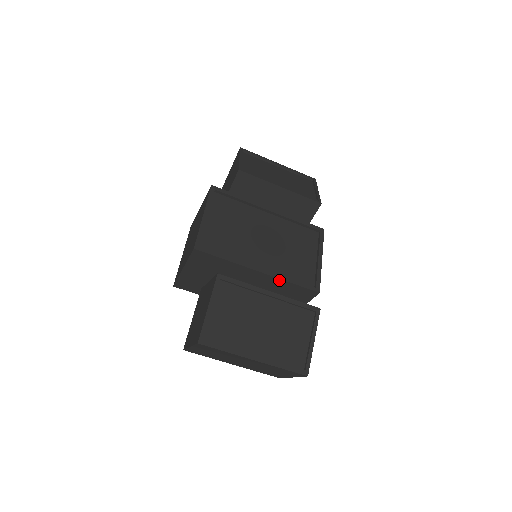
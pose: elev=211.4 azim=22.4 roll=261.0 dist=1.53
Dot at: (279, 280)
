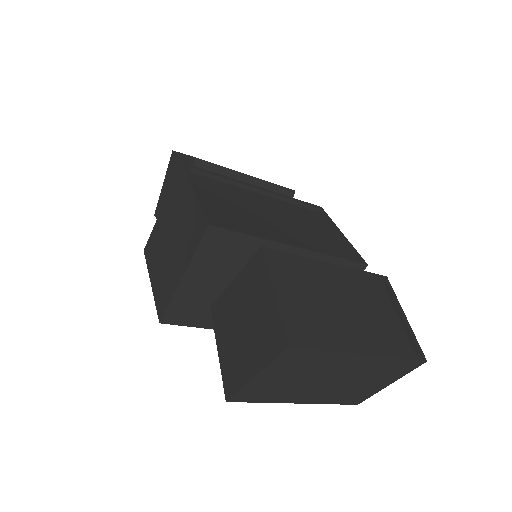
Dot at: (321, 256)
